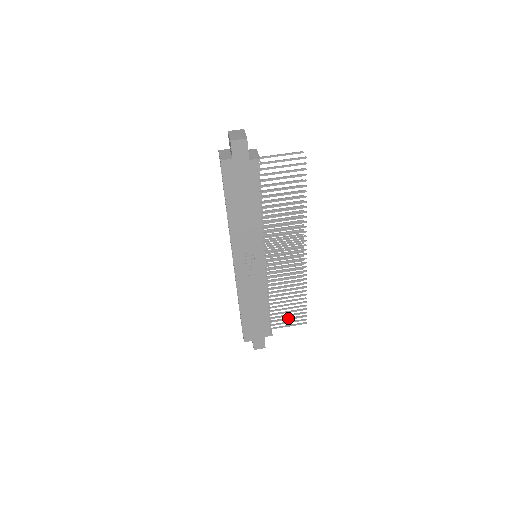
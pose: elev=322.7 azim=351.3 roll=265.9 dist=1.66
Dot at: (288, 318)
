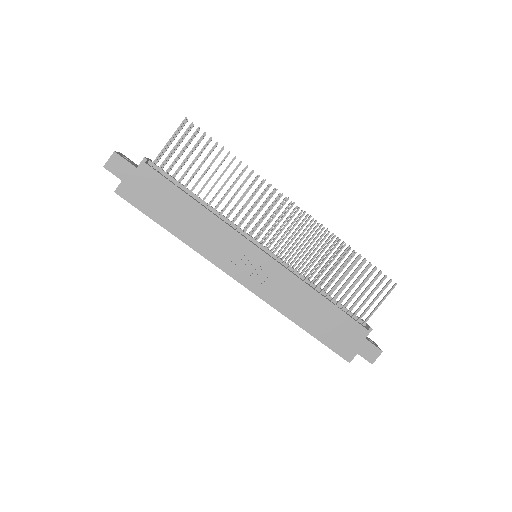
Dot at: (368, 295)
